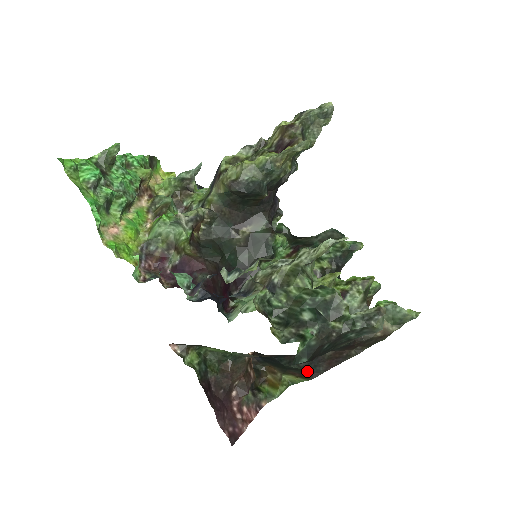
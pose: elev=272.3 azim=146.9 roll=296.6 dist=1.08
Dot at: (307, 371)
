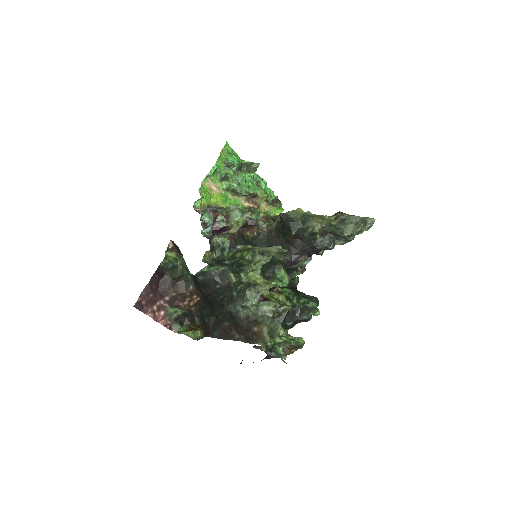
Dot at: (209, 329)
